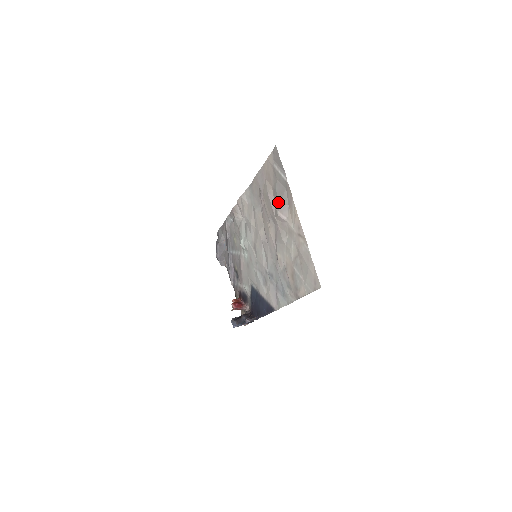
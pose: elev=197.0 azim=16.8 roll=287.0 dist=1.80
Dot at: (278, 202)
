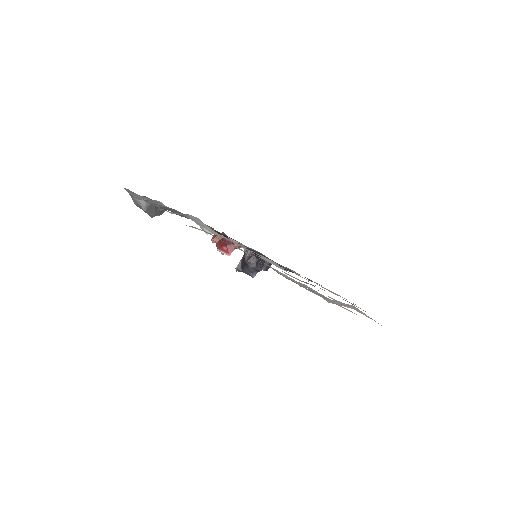
Dot at: occluded
